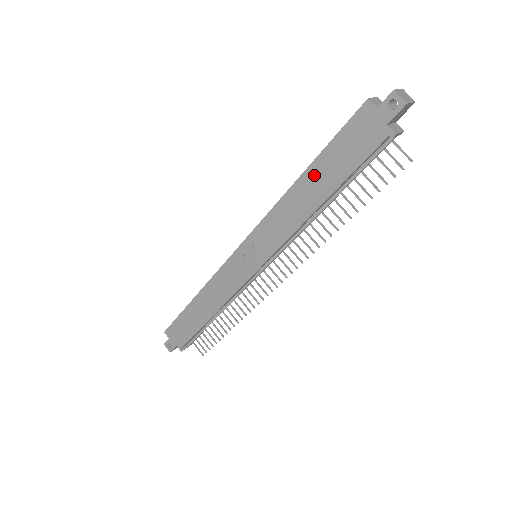
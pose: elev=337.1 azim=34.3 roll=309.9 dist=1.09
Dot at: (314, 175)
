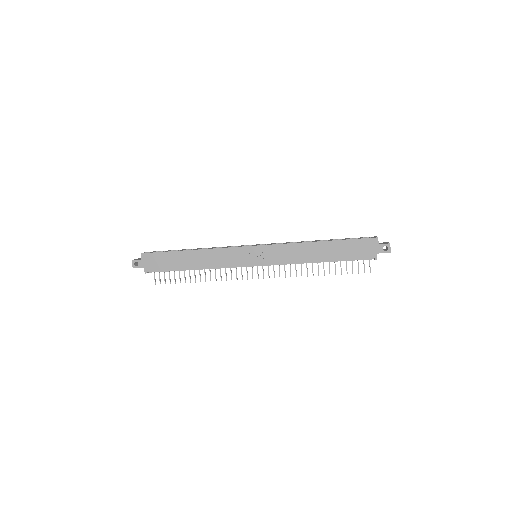
Dot at: (329, 246)
